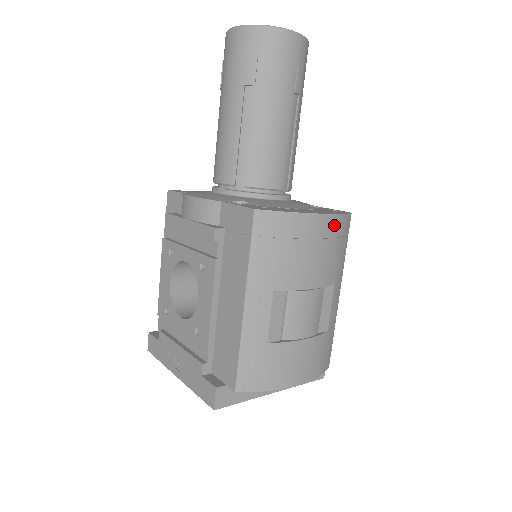
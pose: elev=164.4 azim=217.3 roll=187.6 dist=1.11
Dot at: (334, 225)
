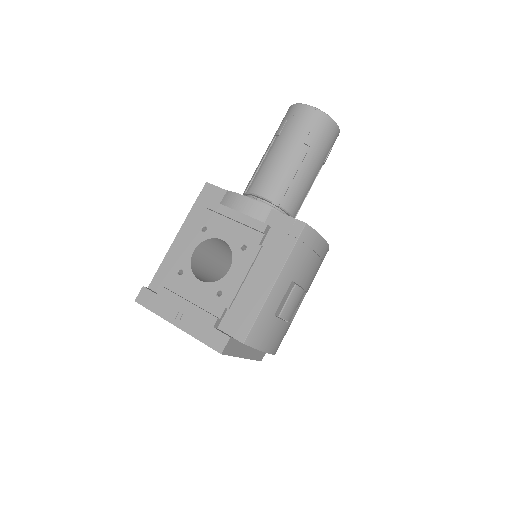
Dot at: occluded
